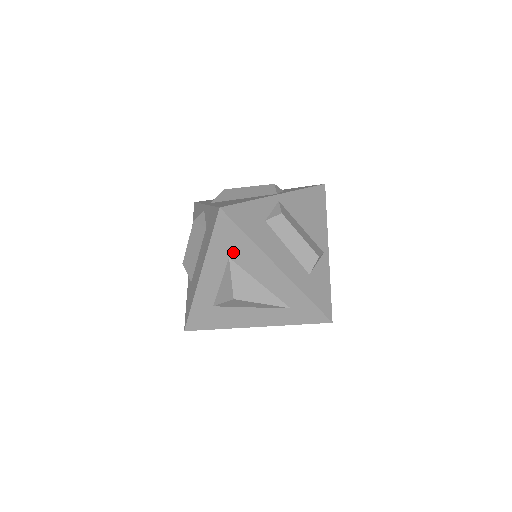
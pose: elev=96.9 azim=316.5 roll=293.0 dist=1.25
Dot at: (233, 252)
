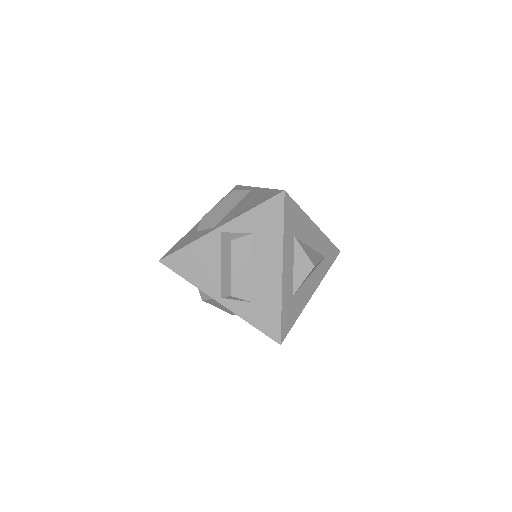
Dot at: (295, 229)
